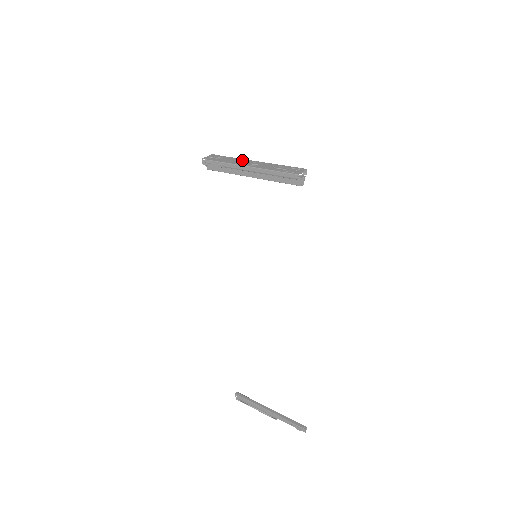
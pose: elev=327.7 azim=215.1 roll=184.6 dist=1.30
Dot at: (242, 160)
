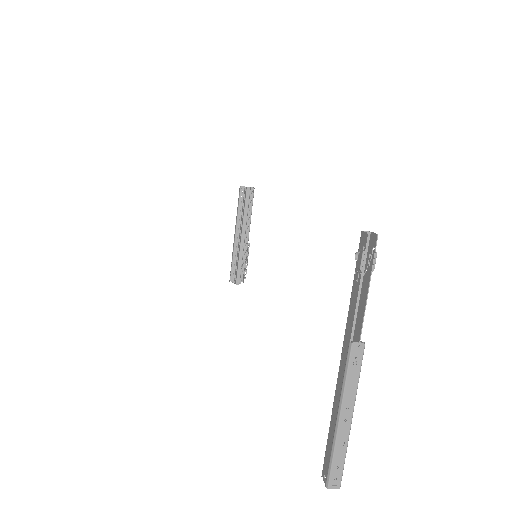
Dot at: occluded
